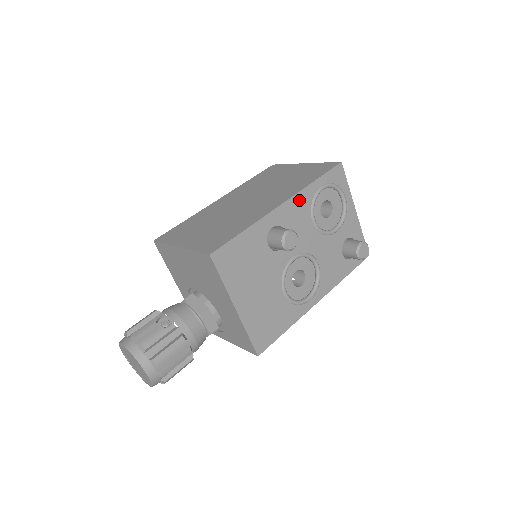
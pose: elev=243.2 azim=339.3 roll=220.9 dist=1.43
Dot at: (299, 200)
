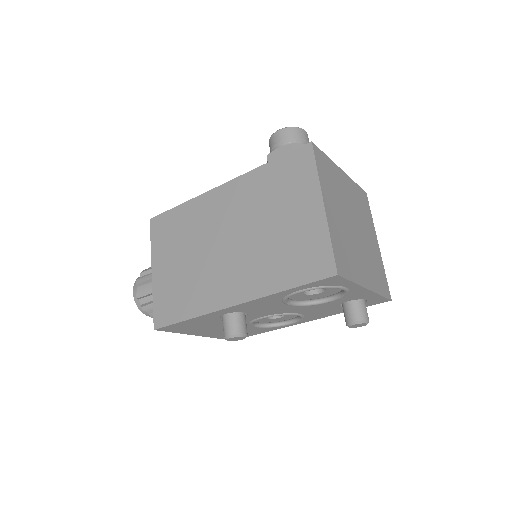
Dot at: (261, 301)
